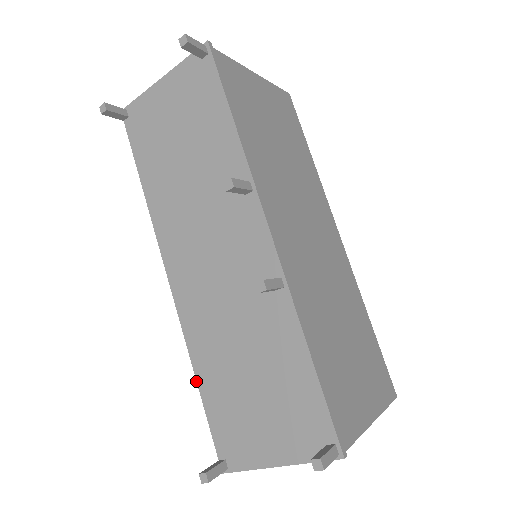
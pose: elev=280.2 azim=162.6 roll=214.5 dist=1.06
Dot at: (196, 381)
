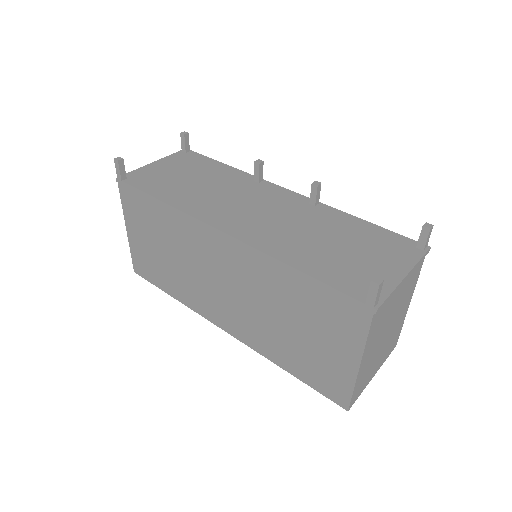
Dot at: (298, 270)
